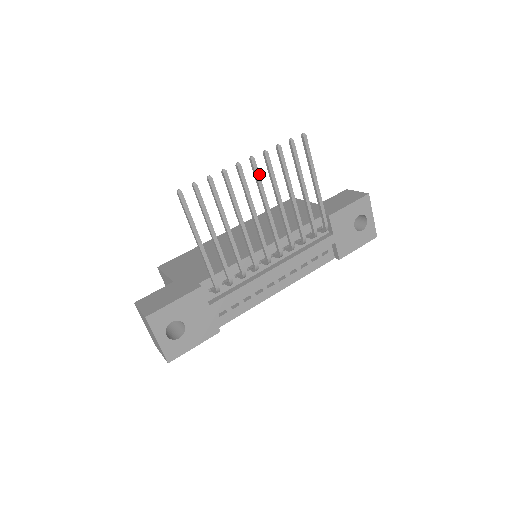
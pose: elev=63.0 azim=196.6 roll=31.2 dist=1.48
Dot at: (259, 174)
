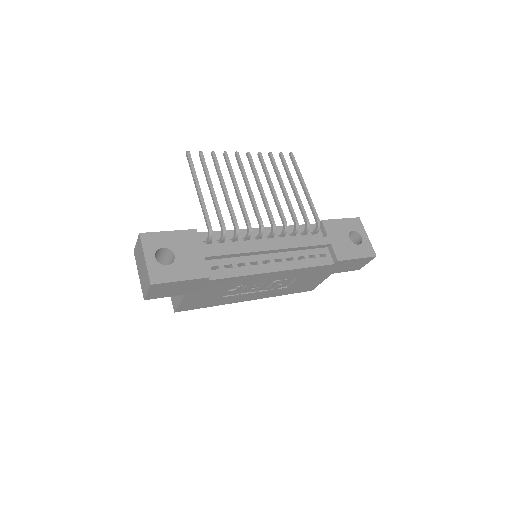
Dot at: (253, 163)
